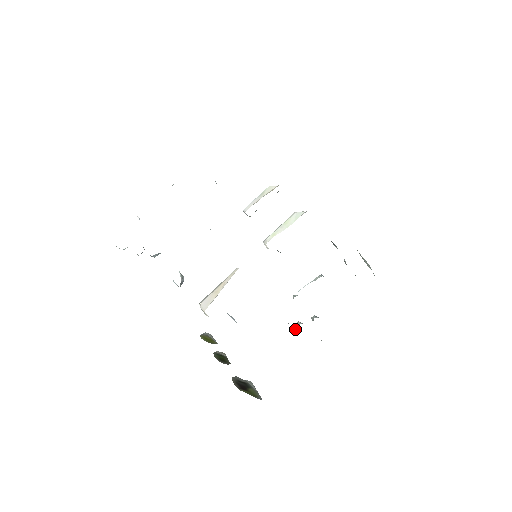
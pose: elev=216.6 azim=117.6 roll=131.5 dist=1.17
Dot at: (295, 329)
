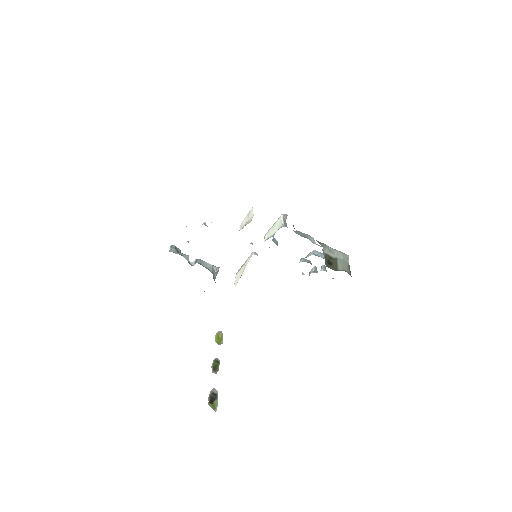
Dot at: (309, 275)
